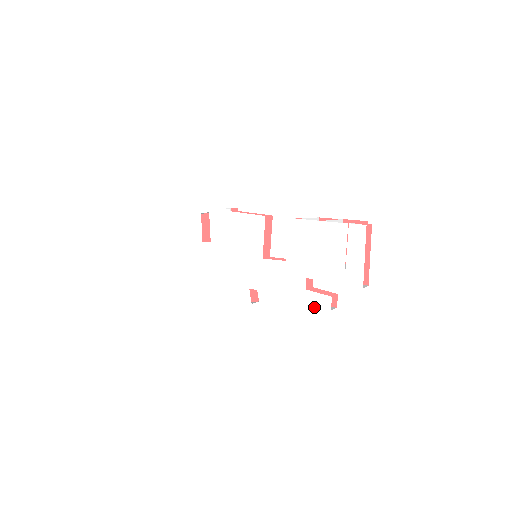
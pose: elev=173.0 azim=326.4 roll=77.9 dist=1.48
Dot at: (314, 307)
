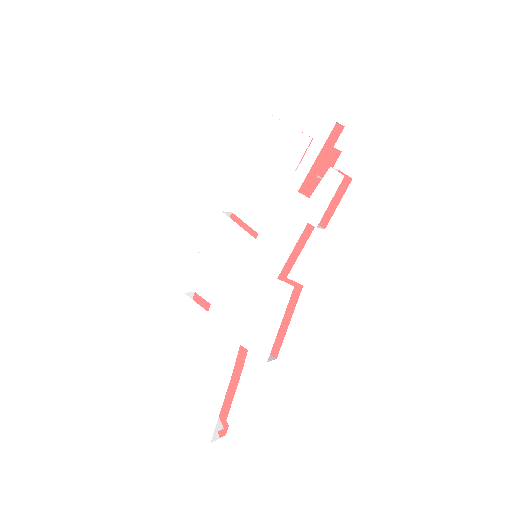
Dot at: (332, 197)
